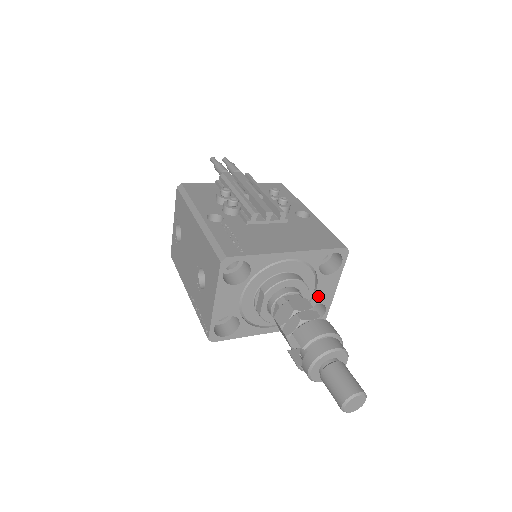
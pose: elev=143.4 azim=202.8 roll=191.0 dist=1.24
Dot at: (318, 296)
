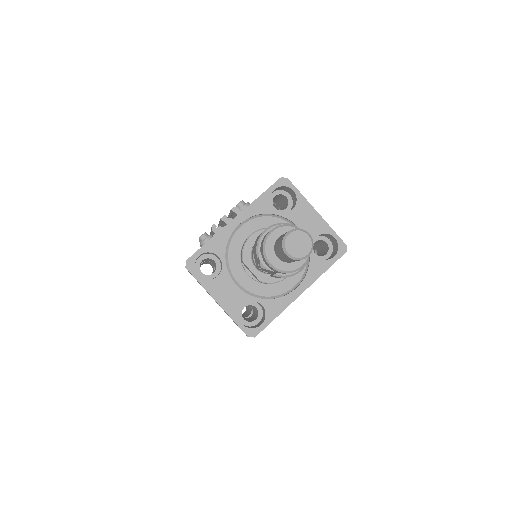
Dot at: (308, 231)
